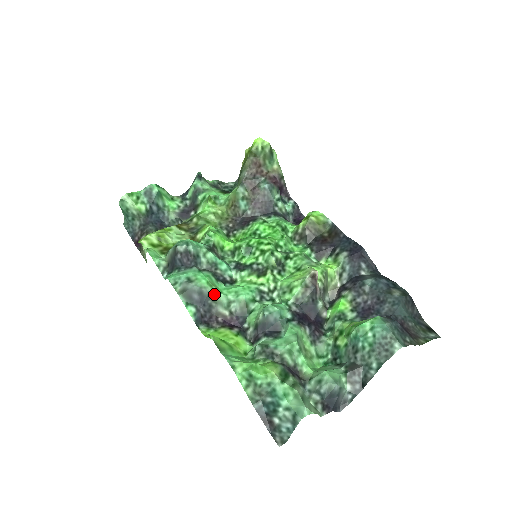
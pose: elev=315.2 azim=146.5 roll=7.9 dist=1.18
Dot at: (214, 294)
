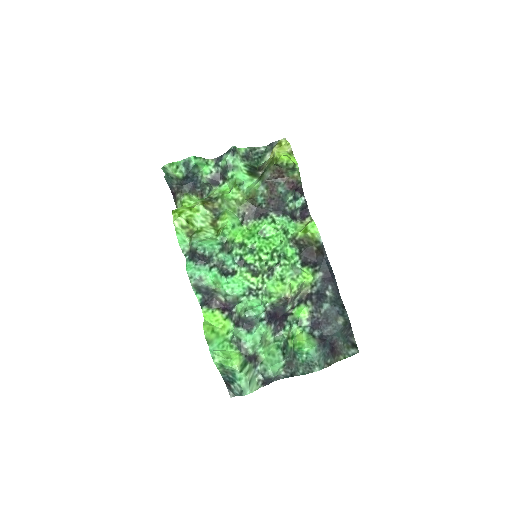
Dot at: (216, 289)
